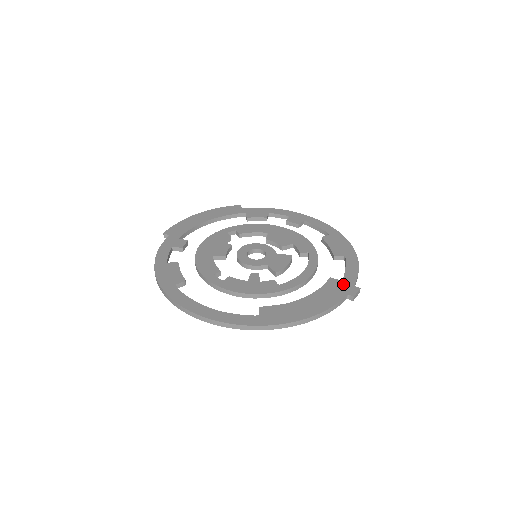
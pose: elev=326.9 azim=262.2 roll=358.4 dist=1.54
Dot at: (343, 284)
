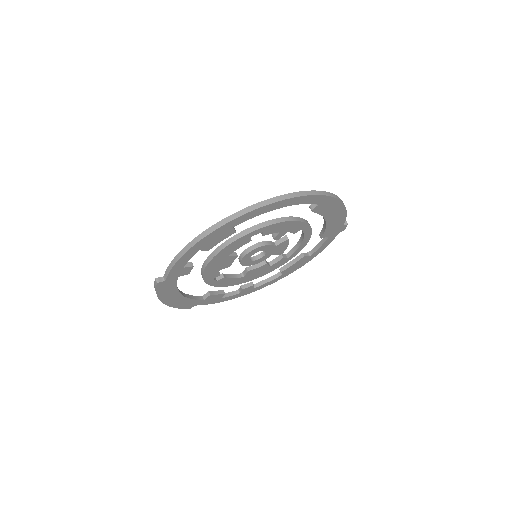
Dot at: occluded
